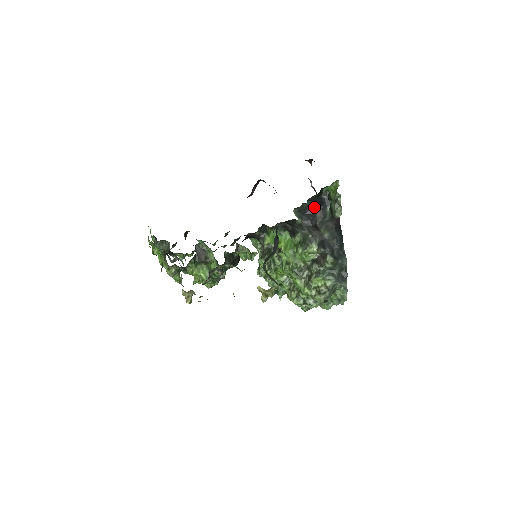
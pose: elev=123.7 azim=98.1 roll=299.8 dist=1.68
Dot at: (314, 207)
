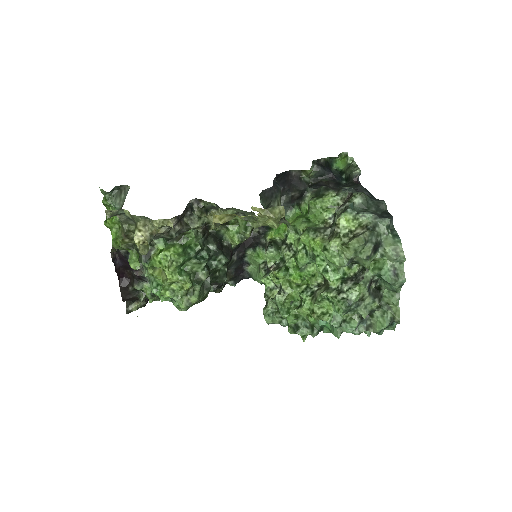
Dot at: (324, 180)
